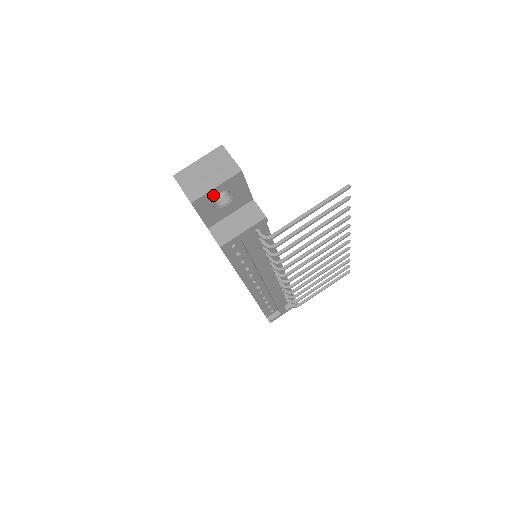
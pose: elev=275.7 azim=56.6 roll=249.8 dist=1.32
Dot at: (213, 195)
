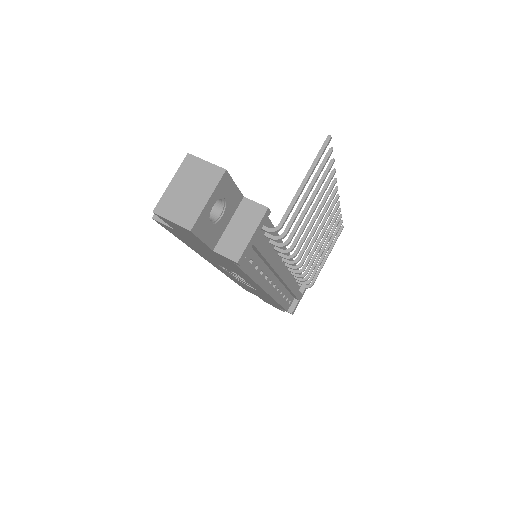
Dot at: (208, 211)
